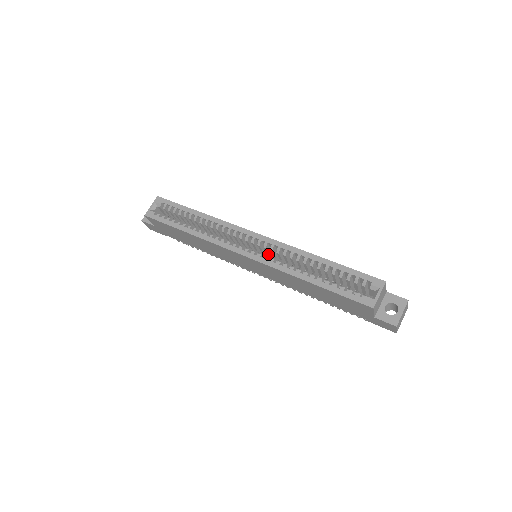
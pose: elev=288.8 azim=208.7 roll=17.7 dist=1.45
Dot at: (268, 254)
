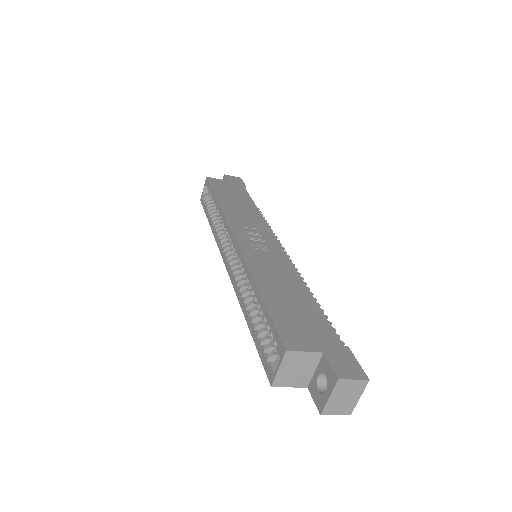
Dot at: occluded
